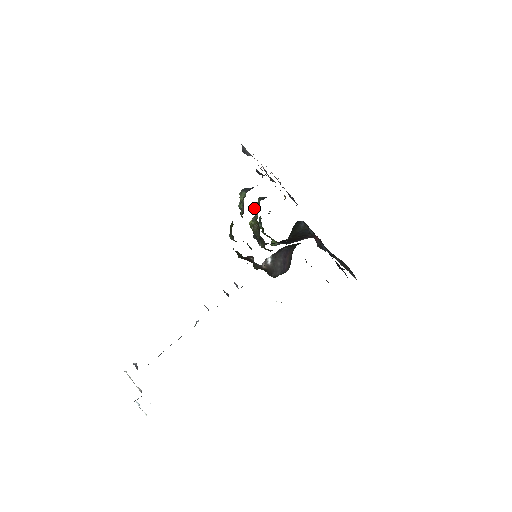
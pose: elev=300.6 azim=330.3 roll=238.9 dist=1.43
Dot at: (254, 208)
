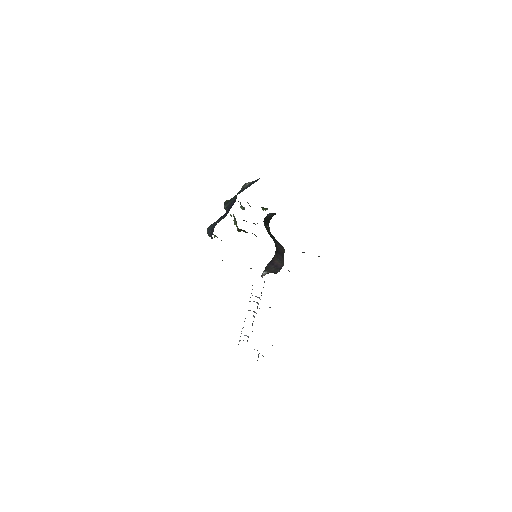
Dot at: occluded
